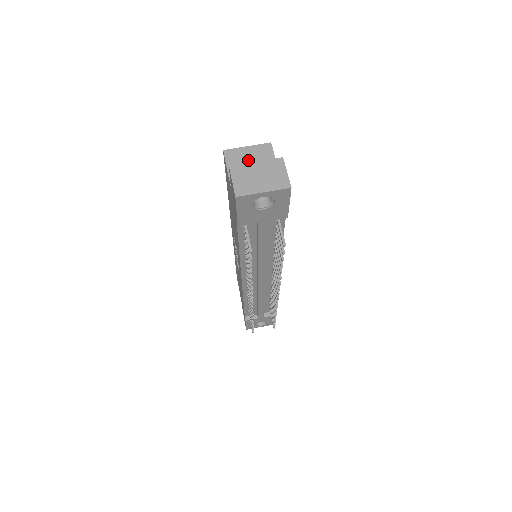
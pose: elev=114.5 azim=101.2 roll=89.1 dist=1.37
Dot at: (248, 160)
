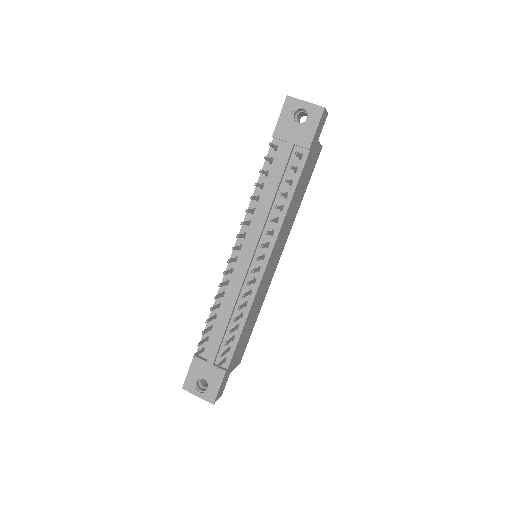
Dot at: occluded
